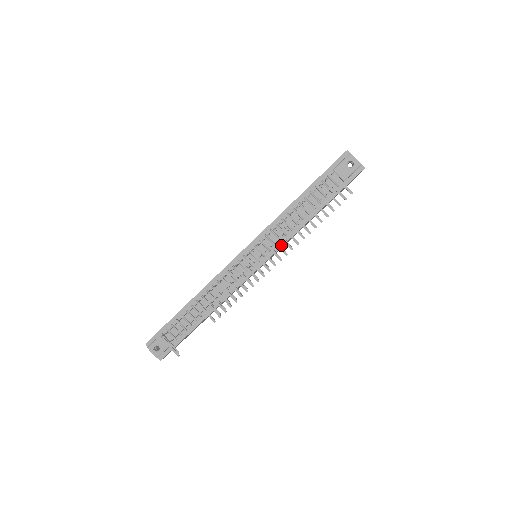
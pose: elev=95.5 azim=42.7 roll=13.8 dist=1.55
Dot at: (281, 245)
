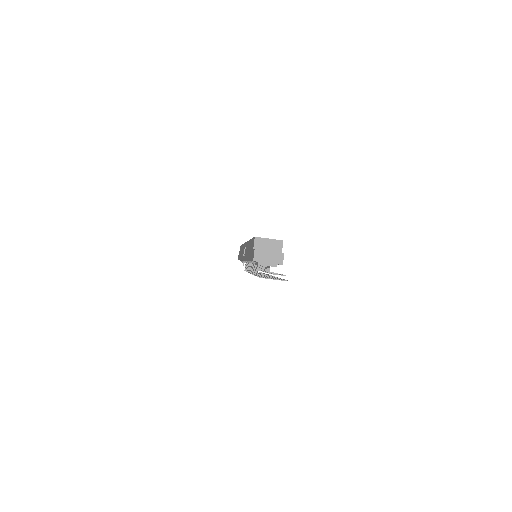
Dot at: occluded
